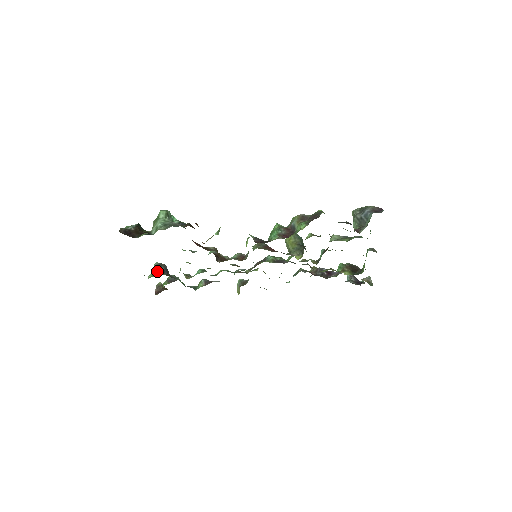
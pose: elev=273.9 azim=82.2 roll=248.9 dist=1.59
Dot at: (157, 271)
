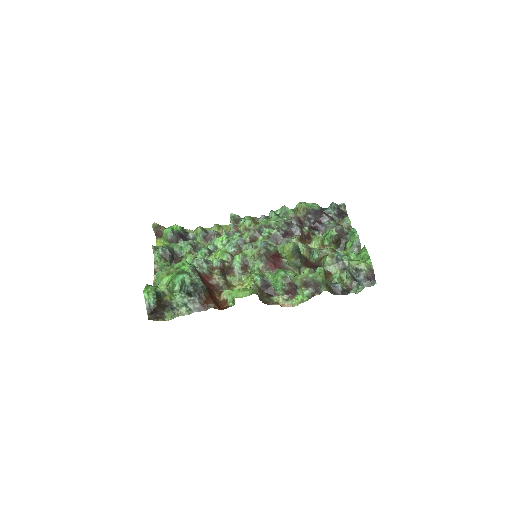
Dot at: (165, 261)
